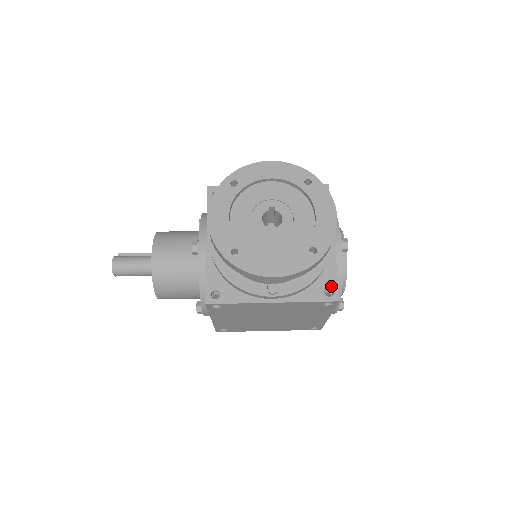
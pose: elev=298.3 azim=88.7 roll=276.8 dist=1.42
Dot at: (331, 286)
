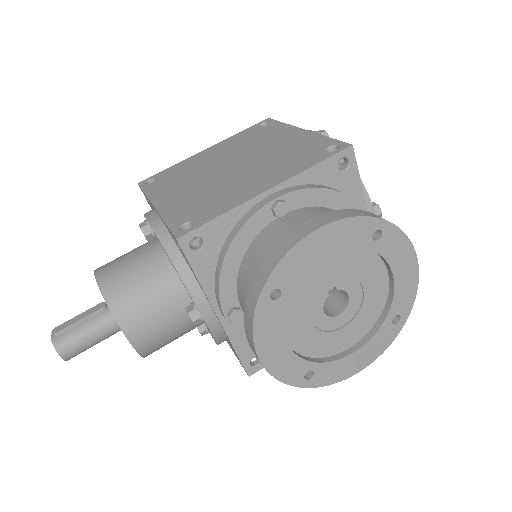
Dot at: occluded
